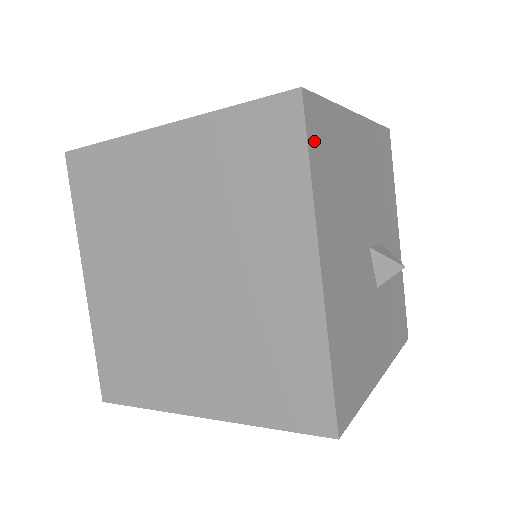
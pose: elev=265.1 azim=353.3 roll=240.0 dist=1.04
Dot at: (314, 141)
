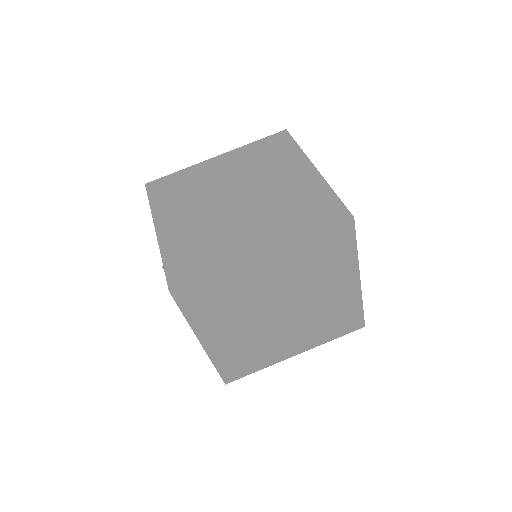
Dot at: occluded
